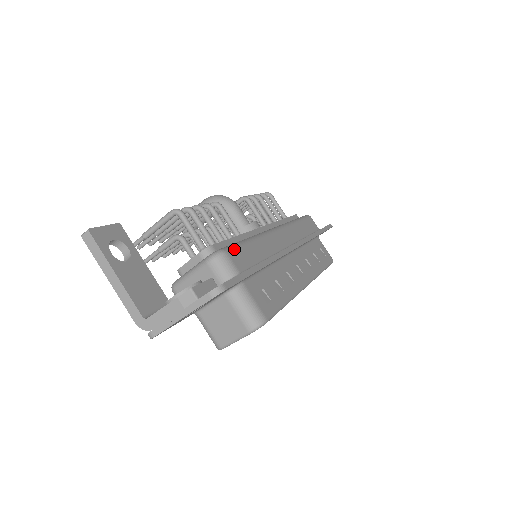
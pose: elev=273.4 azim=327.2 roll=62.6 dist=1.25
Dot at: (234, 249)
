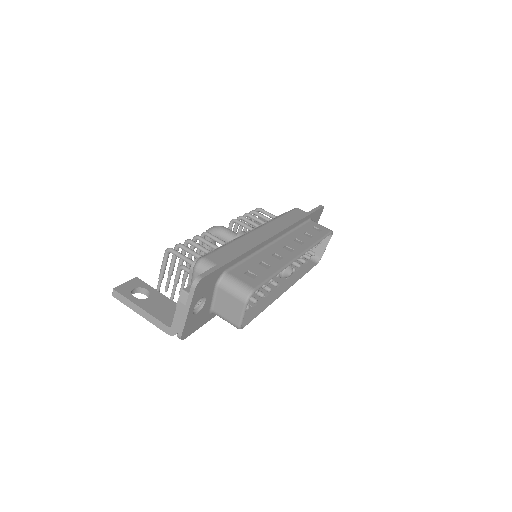
Dot at: (212, 253)
